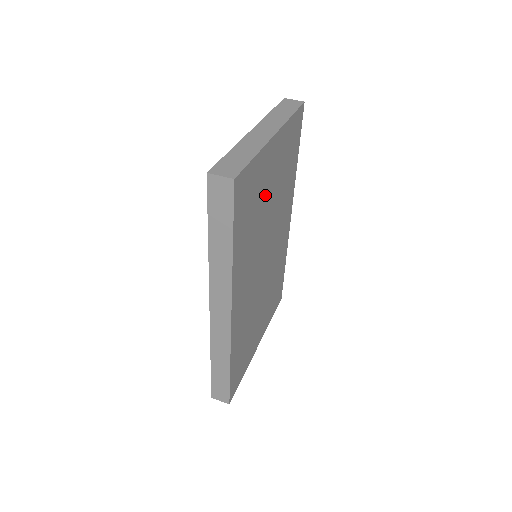
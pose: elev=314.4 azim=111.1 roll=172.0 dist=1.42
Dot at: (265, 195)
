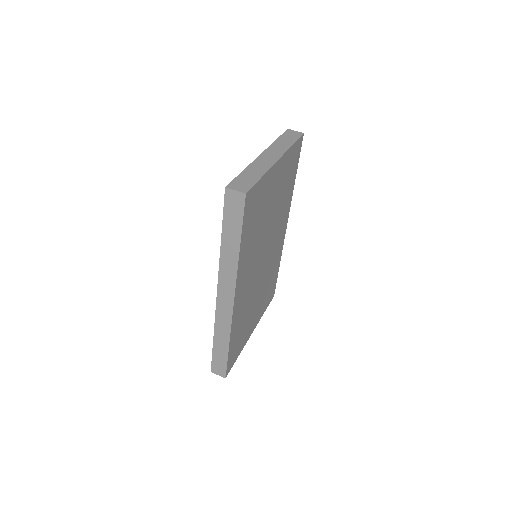
Dot at: (267, 207)
